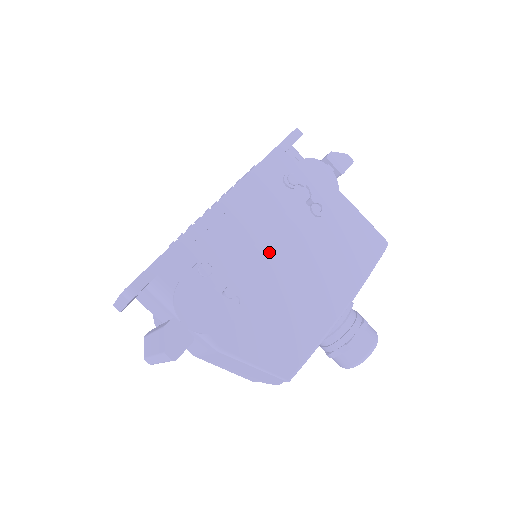
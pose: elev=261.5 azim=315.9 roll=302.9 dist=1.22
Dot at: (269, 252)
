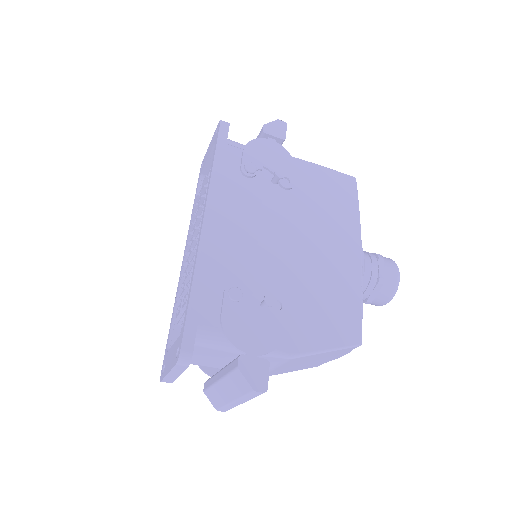
Dot at: (273, 245)
